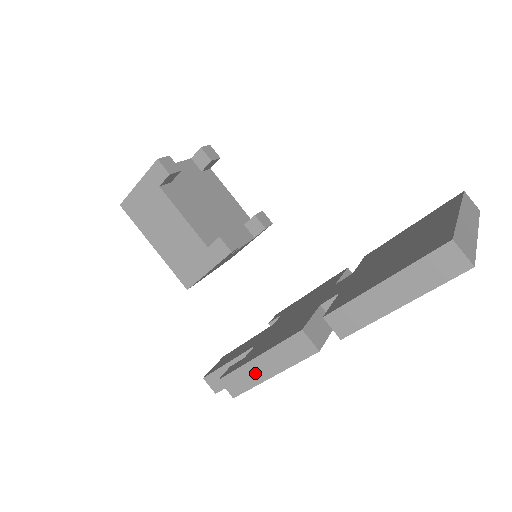
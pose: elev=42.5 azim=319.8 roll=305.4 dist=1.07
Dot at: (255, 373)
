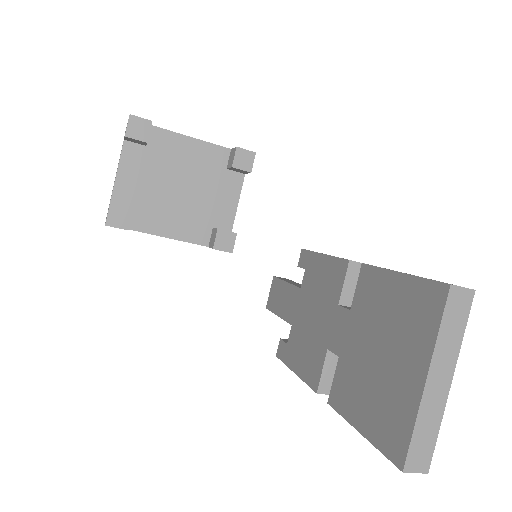
Dot at: occluded
